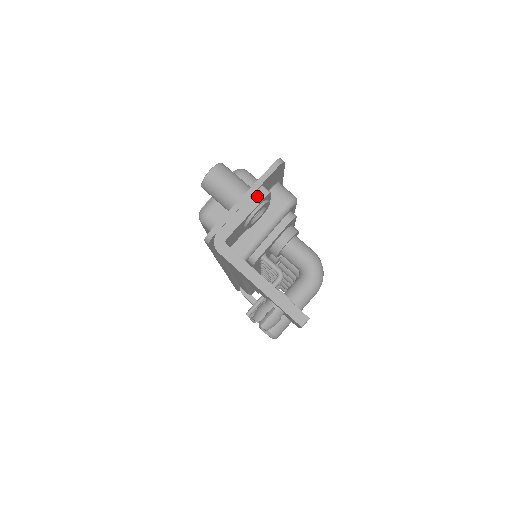
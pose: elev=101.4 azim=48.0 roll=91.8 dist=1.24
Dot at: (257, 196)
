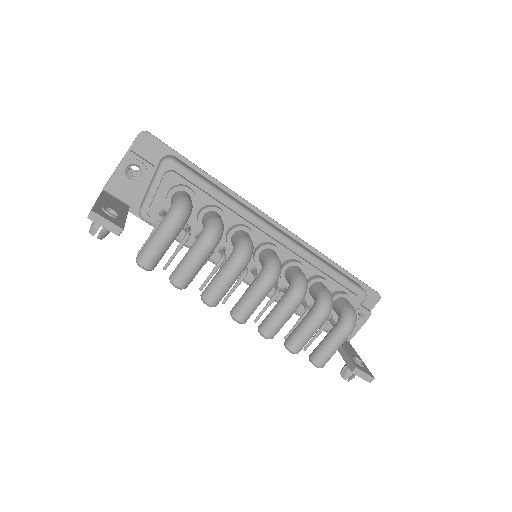
Dot at: (125, 157)
